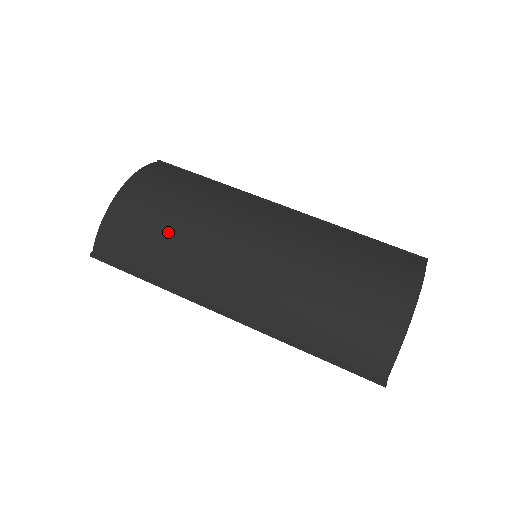
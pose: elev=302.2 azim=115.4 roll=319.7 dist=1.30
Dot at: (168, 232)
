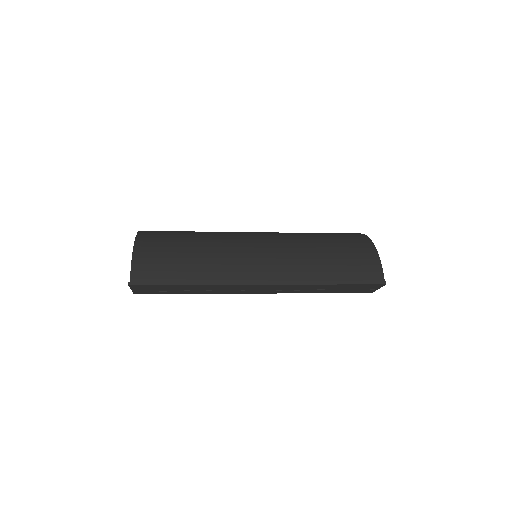
Dot at: (192, 247)
